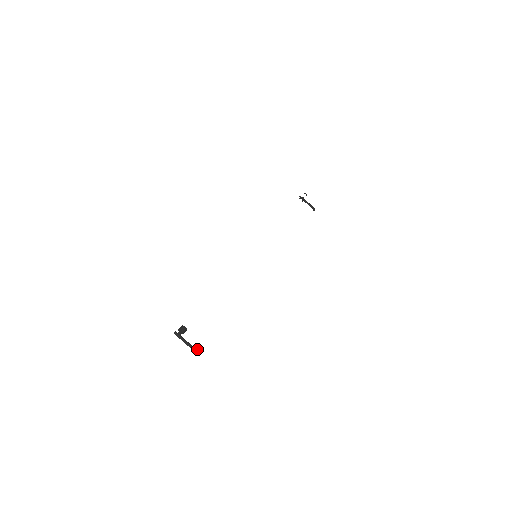
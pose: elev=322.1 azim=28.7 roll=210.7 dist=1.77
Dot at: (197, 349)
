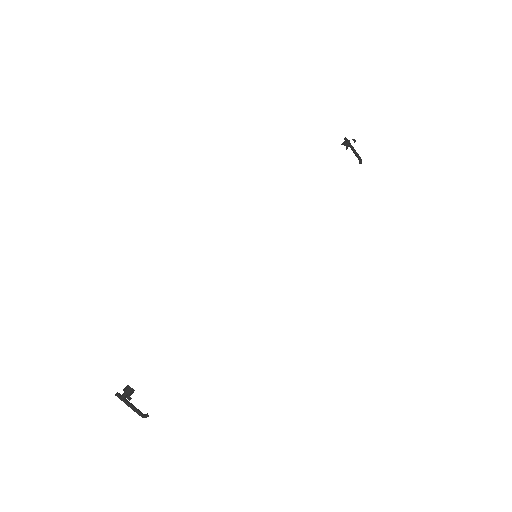
Dot at: (146, 416)
